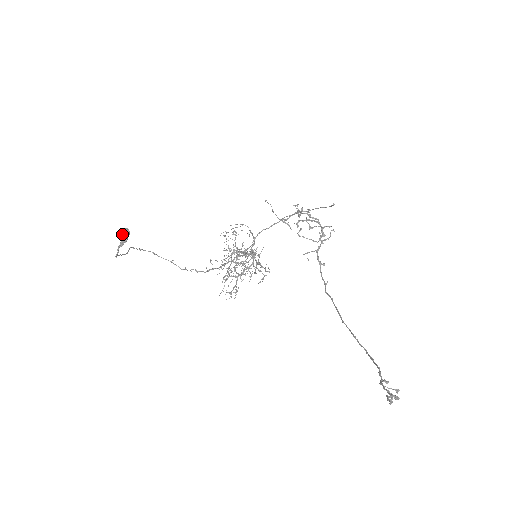
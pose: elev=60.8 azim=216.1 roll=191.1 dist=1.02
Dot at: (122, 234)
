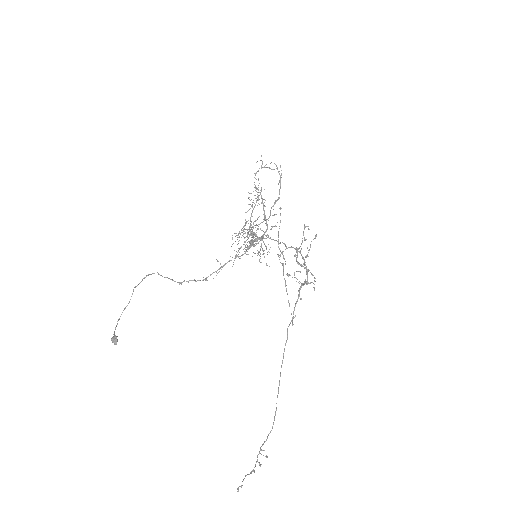
Dot at: (112, 342)
